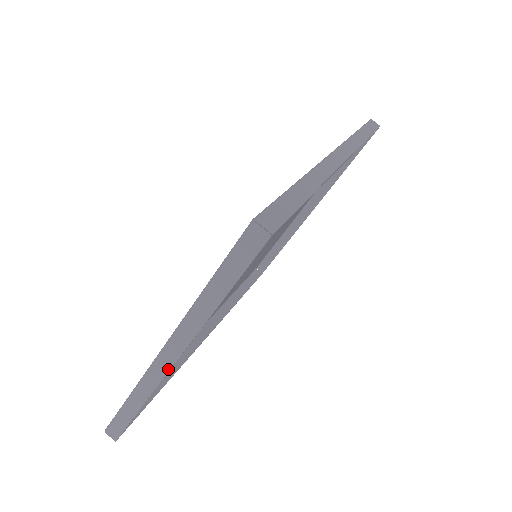
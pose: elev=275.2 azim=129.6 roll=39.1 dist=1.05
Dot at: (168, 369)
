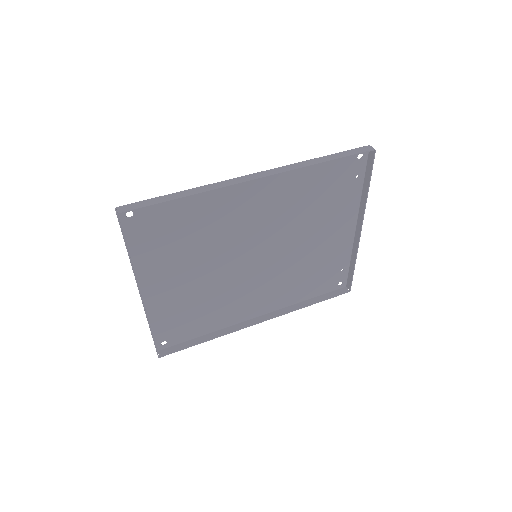
Dot at: (142, 301)
